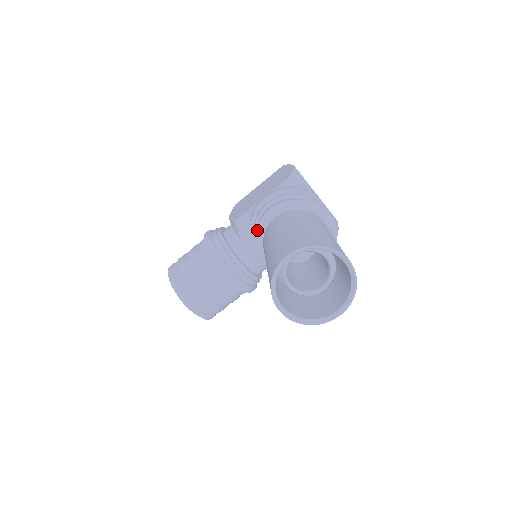
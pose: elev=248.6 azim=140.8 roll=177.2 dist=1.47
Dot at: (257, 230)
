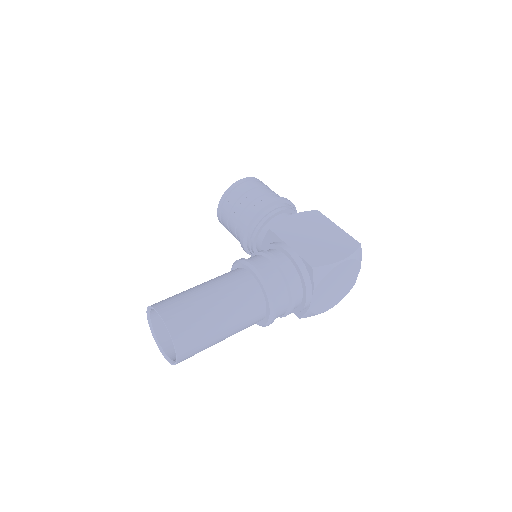
Dot at: (241, 261)
